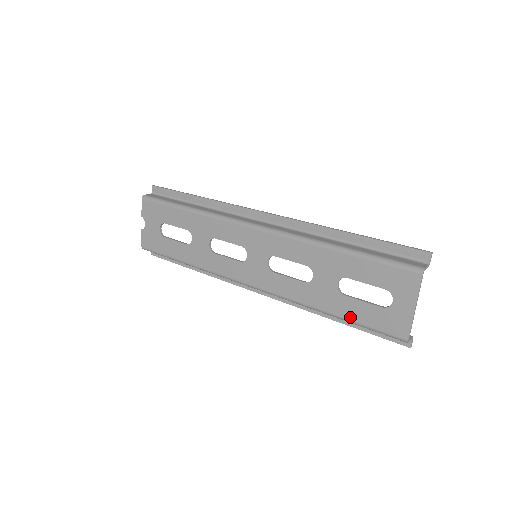
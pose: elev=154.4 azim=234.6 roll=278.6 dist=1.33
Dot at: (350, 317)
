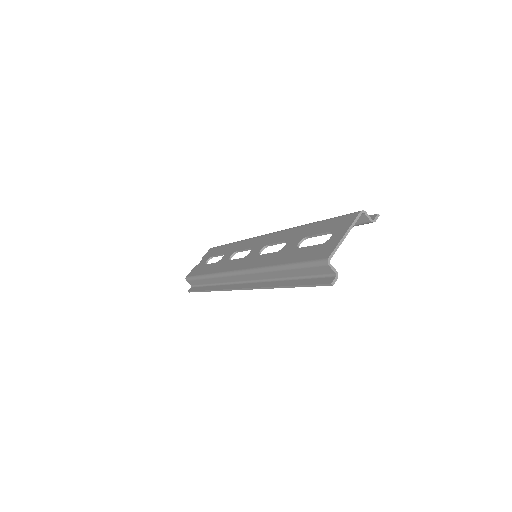
Dot at: (294, 261)
